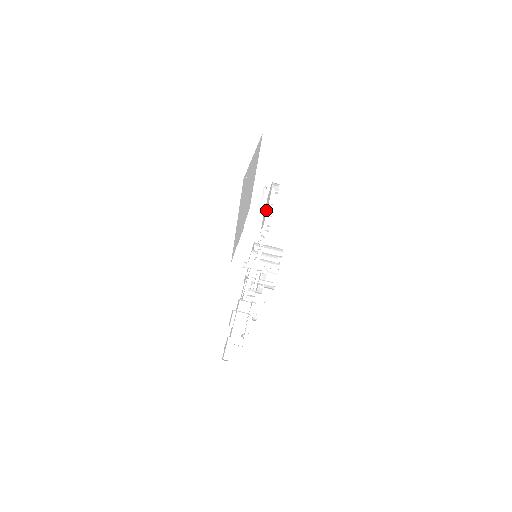
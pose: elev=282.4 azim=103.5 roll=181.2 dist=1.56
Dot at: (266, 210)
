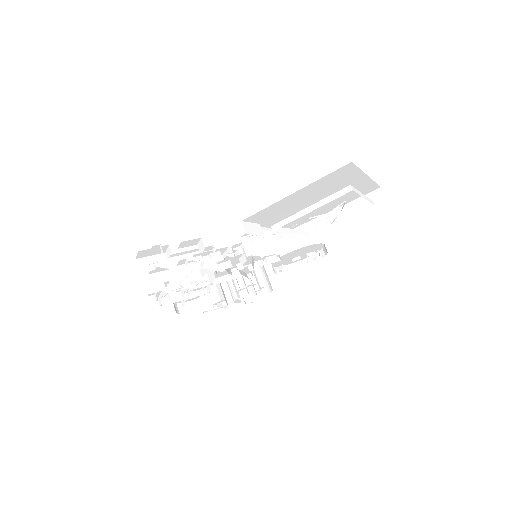
Dot at: occluded
